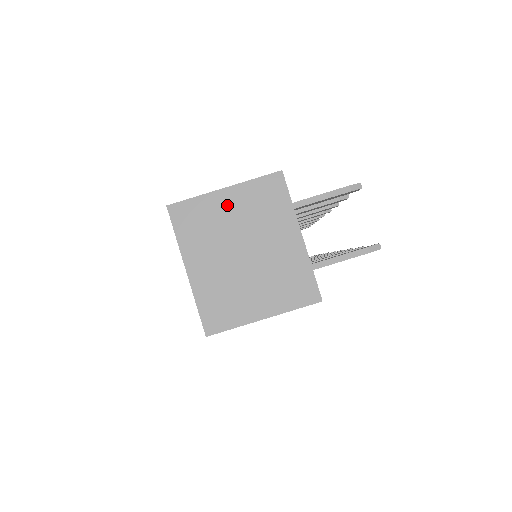
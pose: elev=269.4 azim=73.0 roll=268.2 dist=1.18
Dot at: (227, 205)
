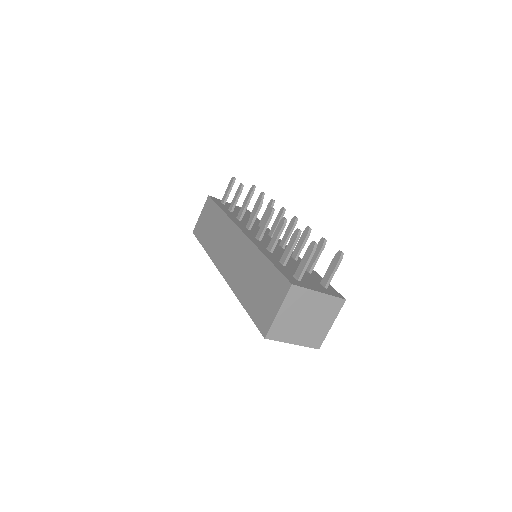
Dot at: (285, 315)
